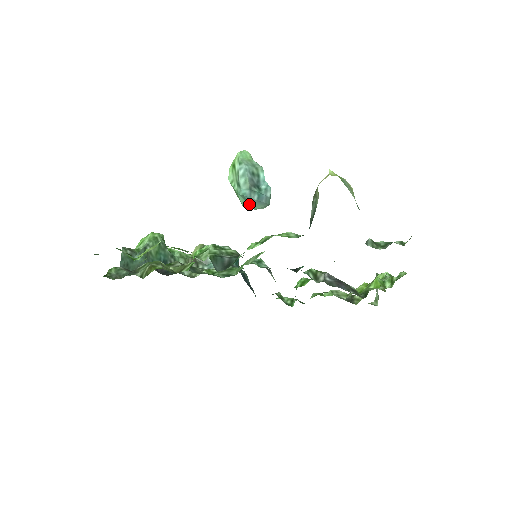
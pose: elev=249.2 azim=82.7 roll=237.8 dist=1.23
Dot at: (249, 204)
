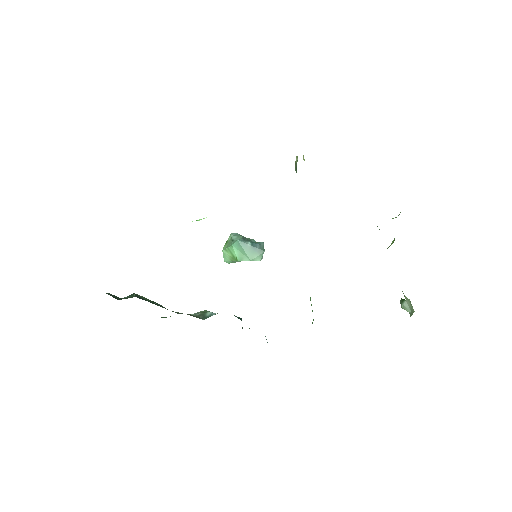
Dot at: (244, 254)
